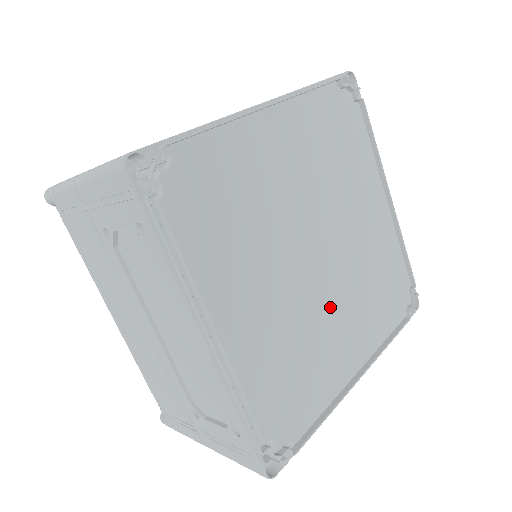
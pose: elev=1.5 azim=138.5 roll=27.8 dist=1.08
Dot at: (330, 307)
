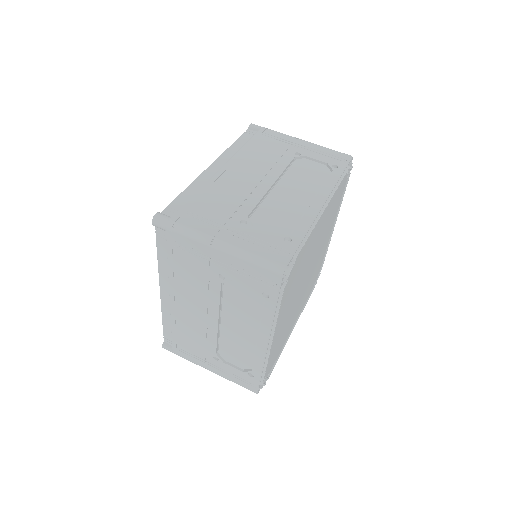
Dot at: (299, 301)
